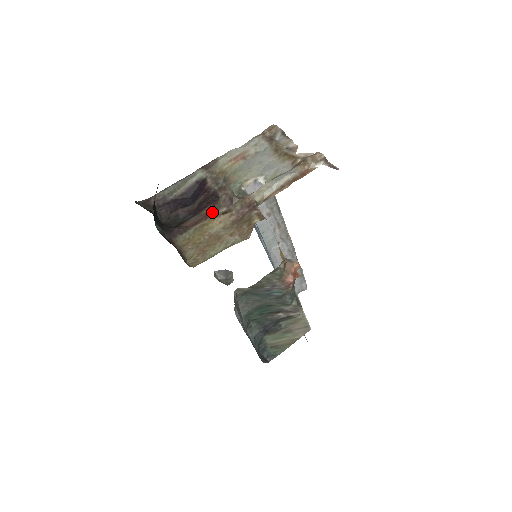
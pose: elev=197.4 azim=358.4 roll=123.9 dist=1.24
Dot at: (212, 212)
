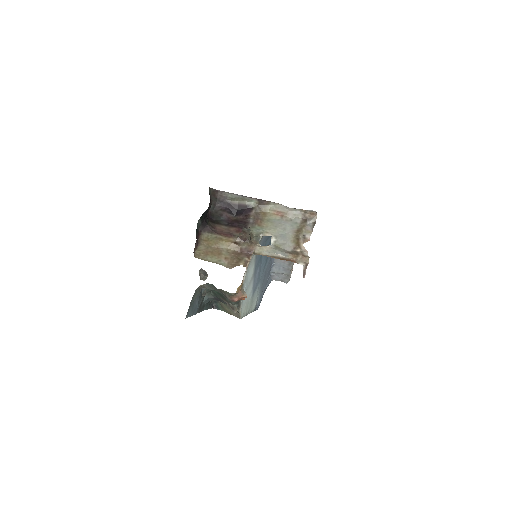
Dot at: (232, 236)
